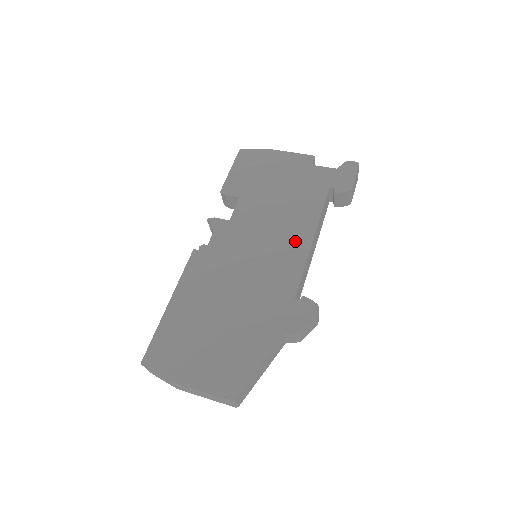
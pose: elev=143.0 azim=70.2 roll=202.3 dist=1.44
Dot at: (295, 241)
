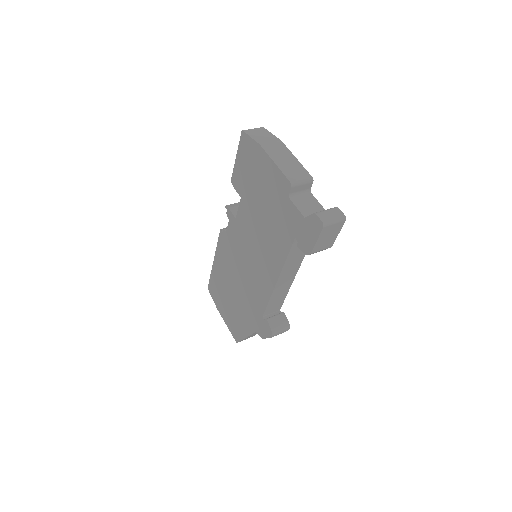
Dot at: (267, 273)
